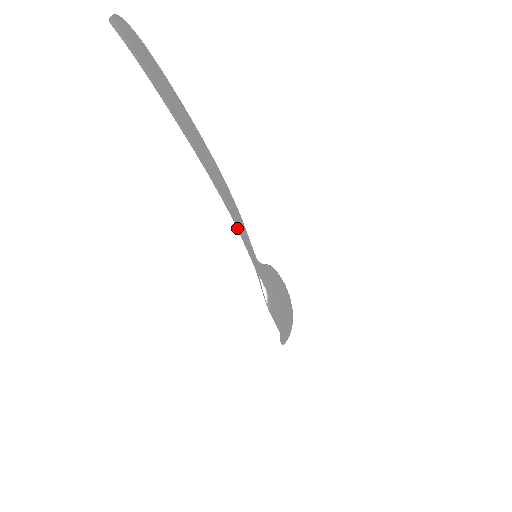
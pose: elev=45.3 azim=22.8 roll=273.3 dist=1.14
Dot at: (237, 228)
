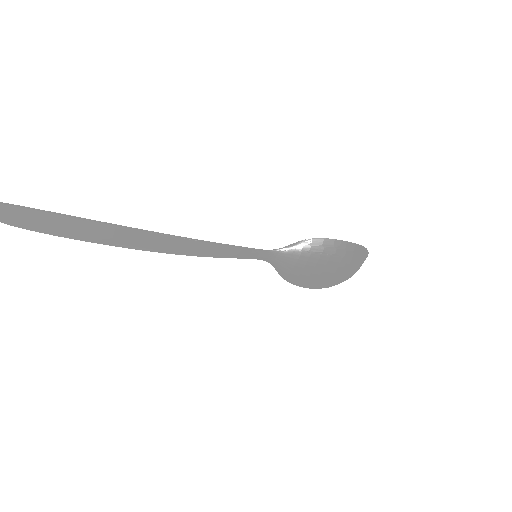
Dot at: (208, 256)
